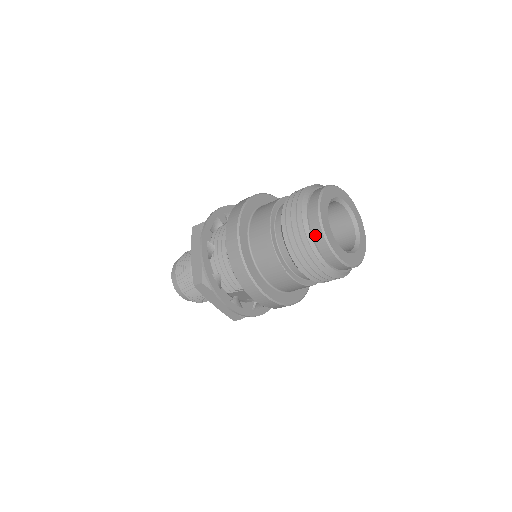
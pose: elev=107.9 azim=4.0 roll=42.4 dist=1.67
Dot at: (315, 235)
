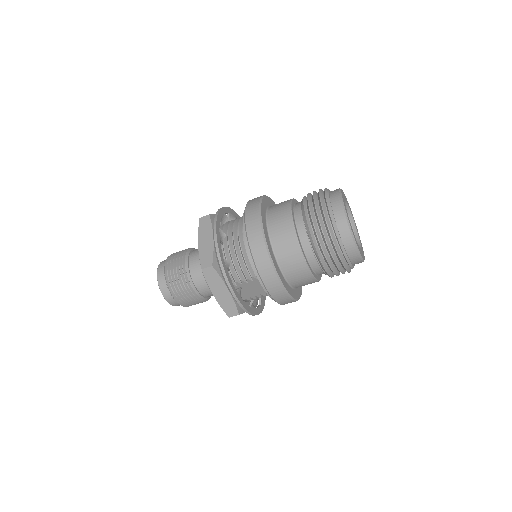
Dot at: (338, 221)
